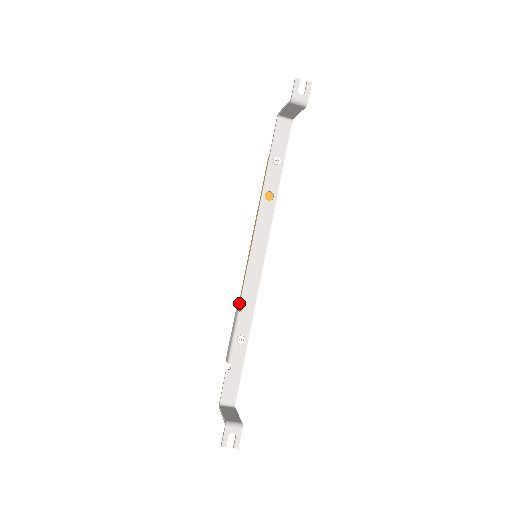
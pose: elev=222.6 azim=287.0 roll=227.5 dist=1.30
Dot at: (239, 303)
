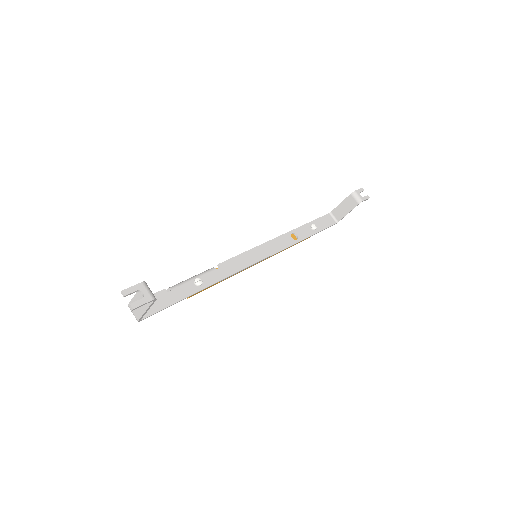
Dot at: (219, 263)
